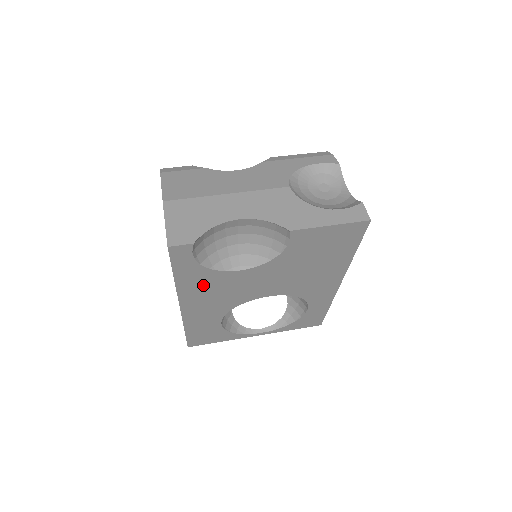
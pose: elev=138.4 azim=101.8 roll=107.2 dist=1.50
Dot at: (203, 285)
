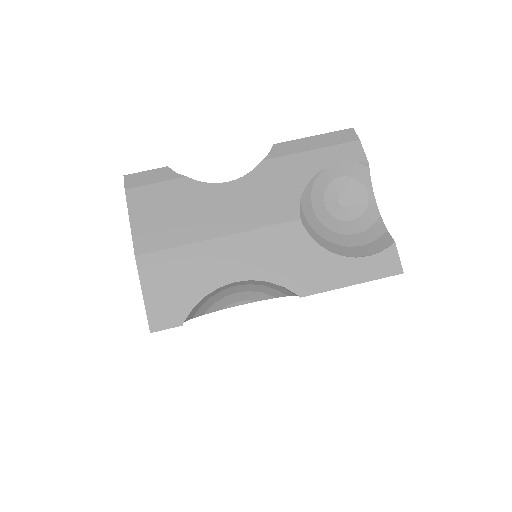
Dot at: occluded
